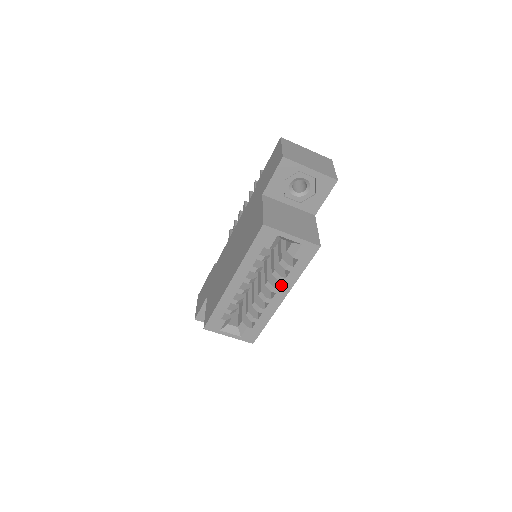
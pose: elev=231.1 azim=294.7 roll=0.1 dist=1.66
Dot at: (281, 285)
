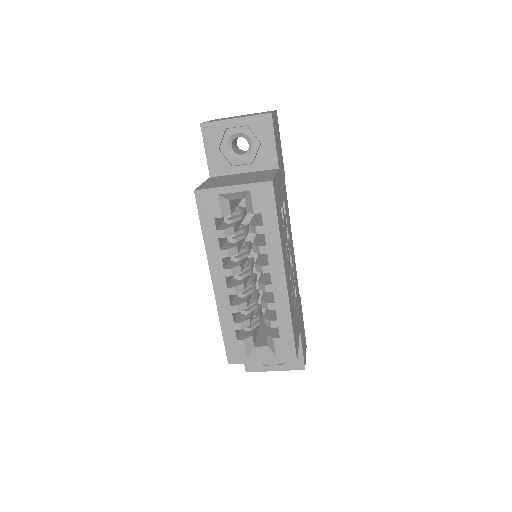
Dot at: (268, 258)
